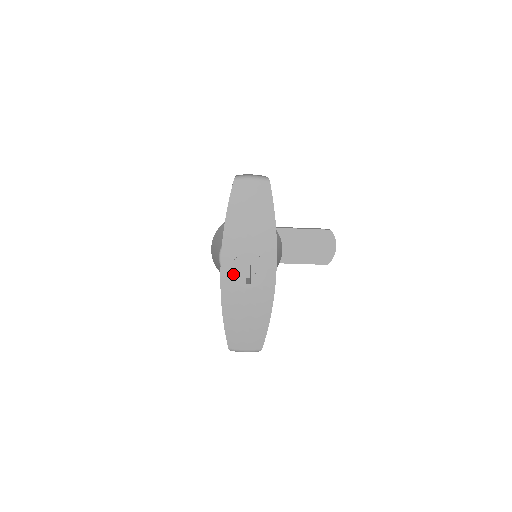
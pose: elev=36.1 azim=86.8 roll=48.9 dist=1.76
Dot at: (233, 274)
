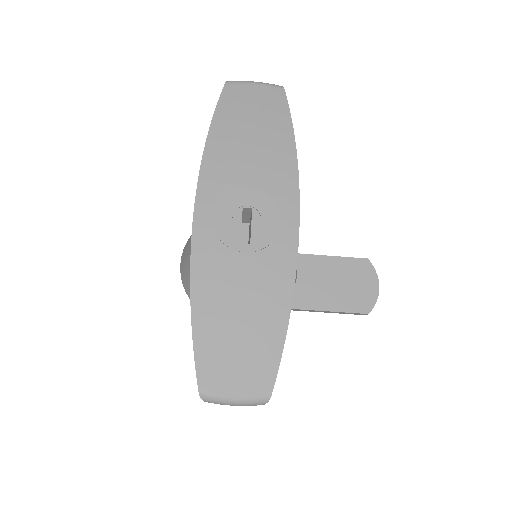
Dot at: (217, 224)
